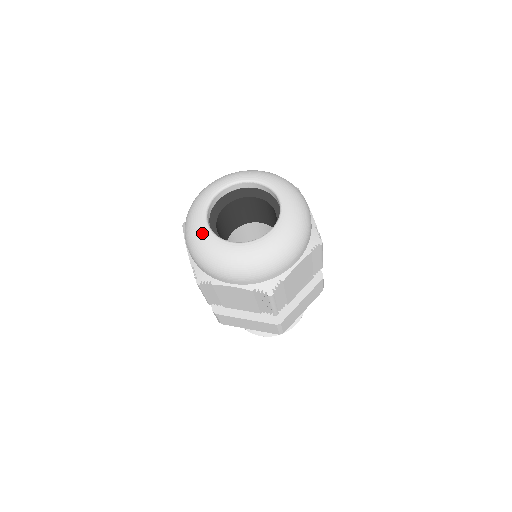
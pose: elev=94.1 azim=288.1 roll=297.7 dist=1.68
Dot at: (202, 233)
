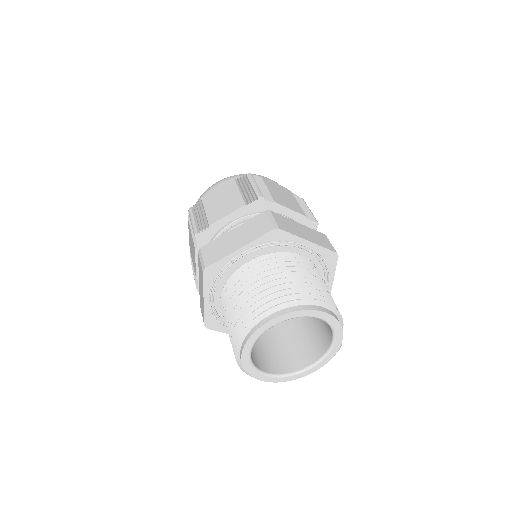
Dot at: occluded
